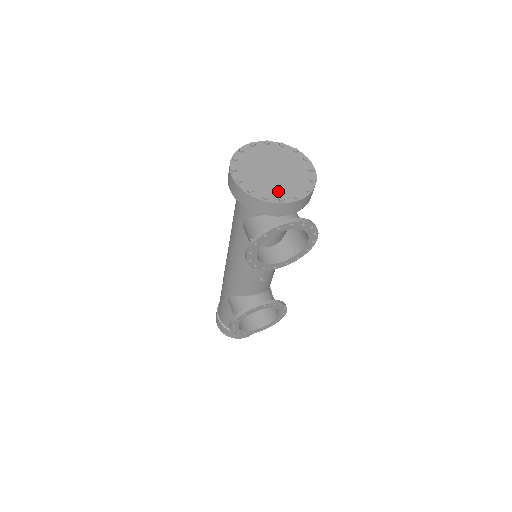
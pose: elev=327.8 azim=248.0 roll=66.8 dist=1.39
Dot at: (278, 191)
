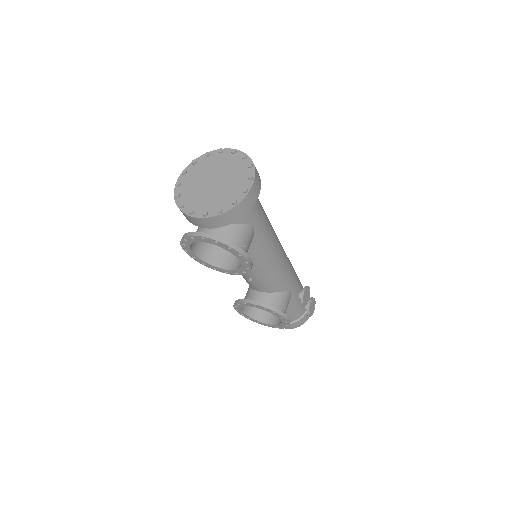
Dot at: (198, 203)
